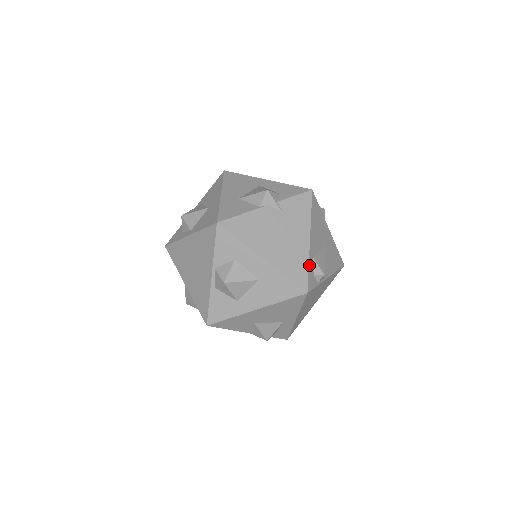
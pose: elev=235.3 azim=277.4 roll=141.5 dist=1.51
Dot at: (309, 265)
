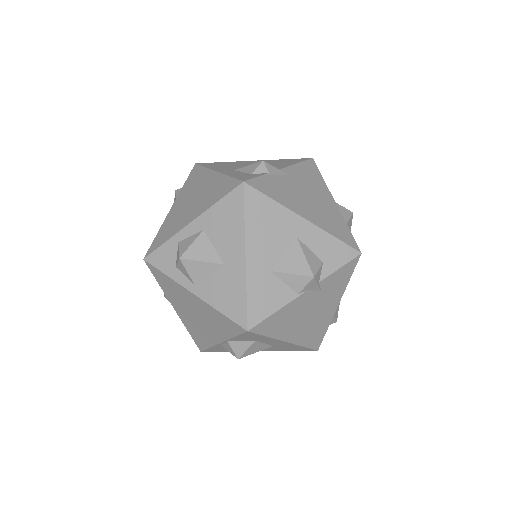
Dot at: occluded
